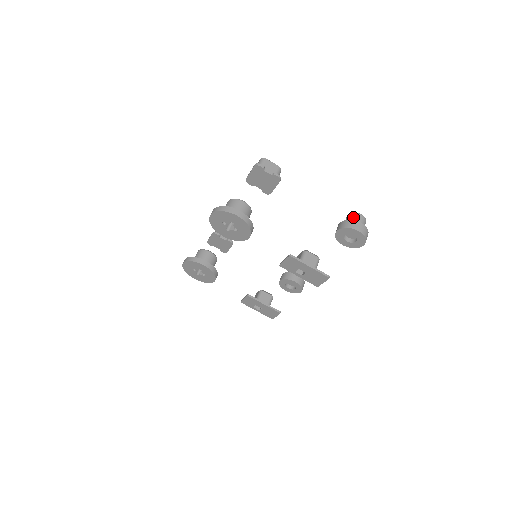
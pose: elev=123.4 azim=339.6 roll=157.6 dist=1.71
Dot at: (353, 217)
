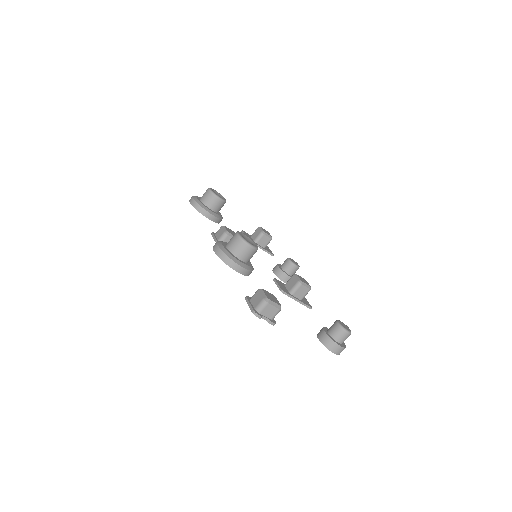
Dot at: (339, 334)
